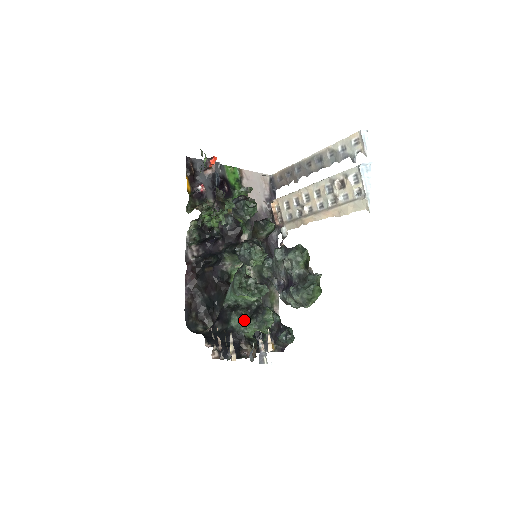
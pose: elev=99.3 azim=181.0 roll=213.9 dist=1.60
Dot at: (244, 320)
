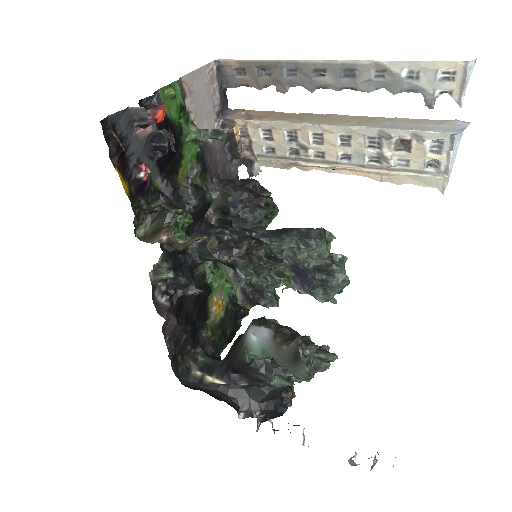
Dot at: (291, 381)
